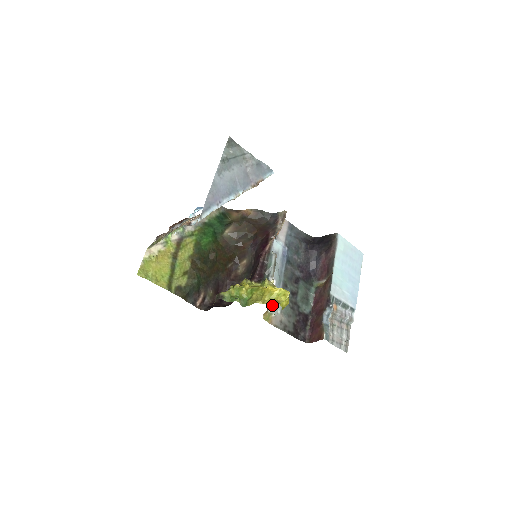
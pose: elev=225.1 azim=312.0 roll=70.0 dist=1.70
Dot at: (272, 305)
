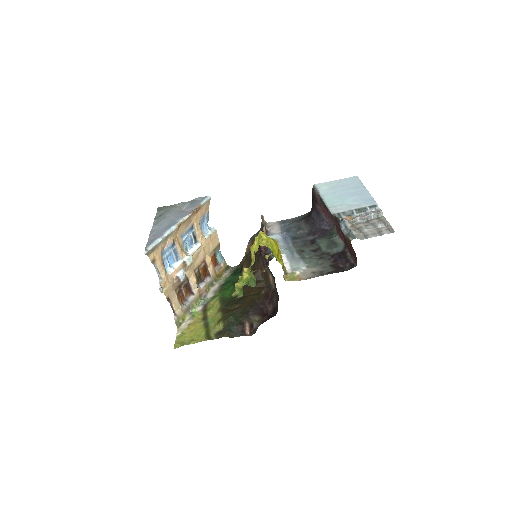
Dot at: (291, 268)
